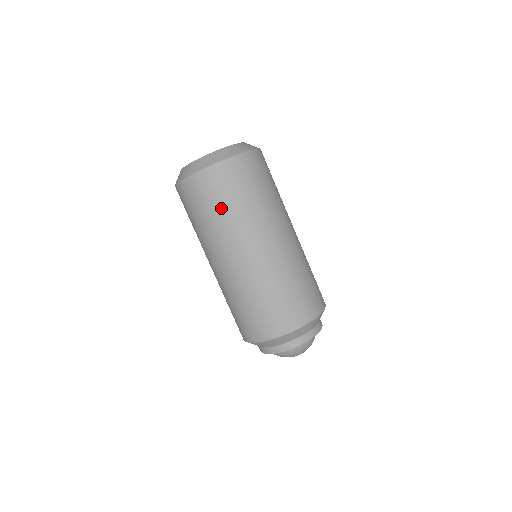
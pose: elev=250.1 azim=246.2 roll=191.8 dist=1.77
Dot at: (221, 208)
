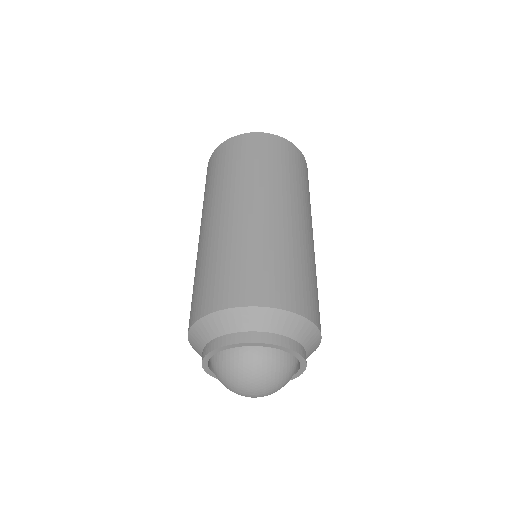
Dot at: (252, 163)
